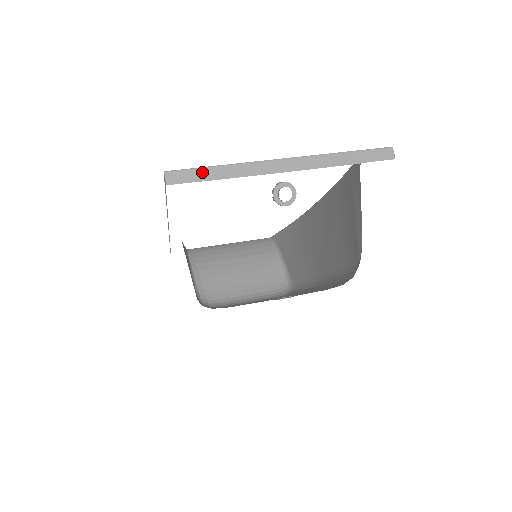
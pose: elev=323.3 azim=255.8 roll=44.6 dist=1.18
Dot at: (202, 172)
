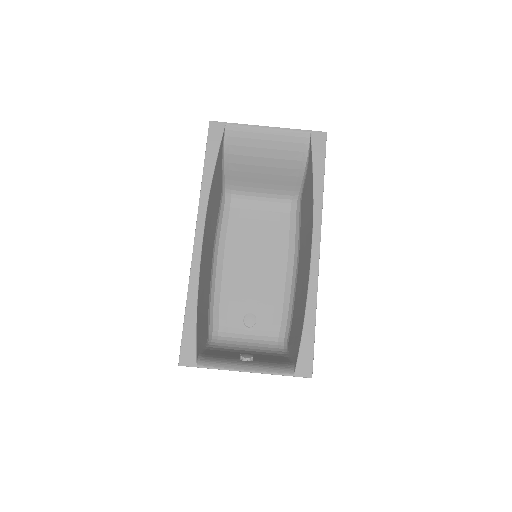
Dot at: occluded
